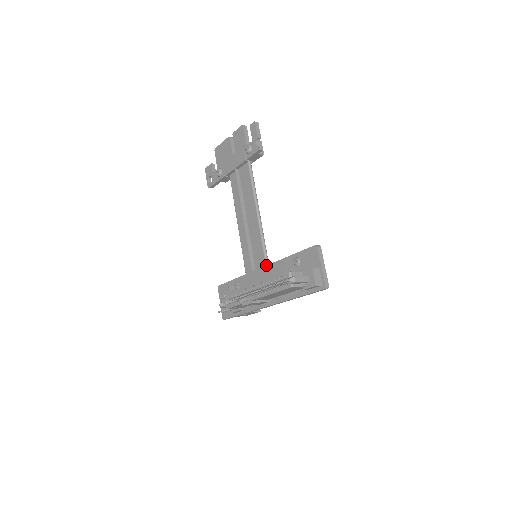
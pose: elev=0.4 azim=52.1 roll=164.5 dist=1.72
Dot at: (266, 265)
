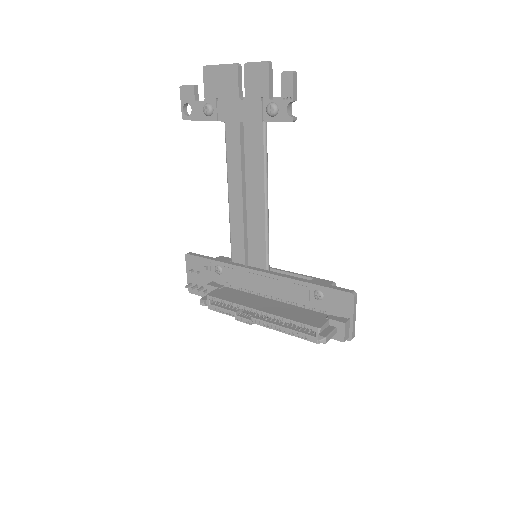
Dot at: (269, 273)
